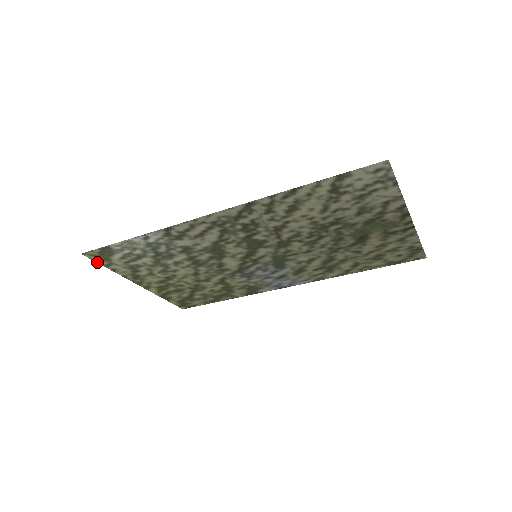
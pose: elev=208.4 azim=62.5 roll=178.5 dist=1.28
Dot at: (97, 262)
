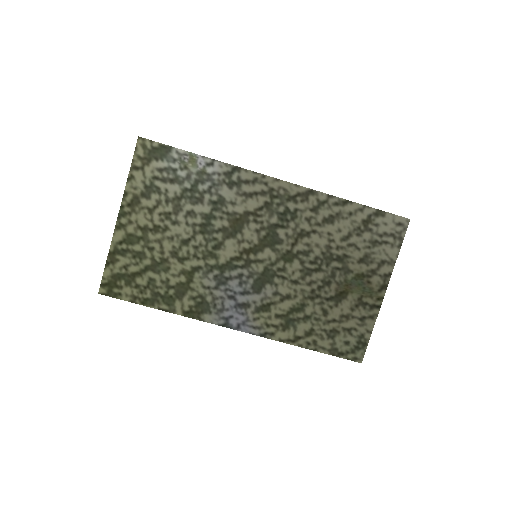
Dot at: (133, 157)
